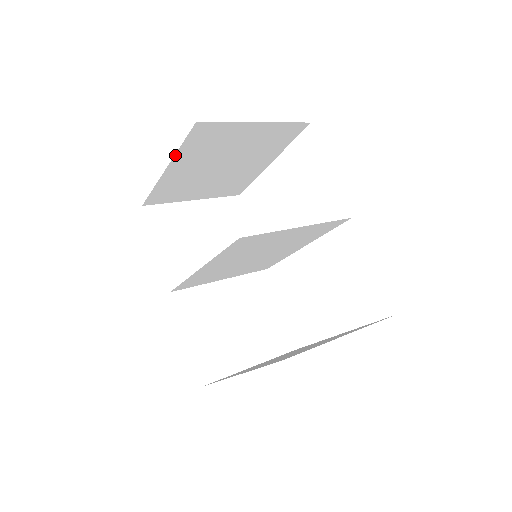
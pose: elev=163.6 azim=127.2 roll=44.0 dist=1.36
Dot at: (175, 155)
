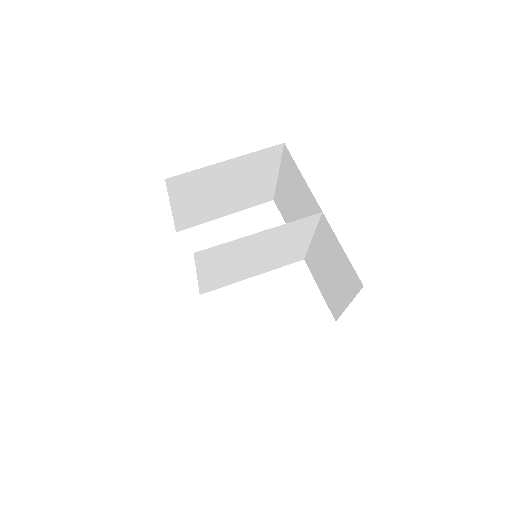
Dot at: (246, 154)
